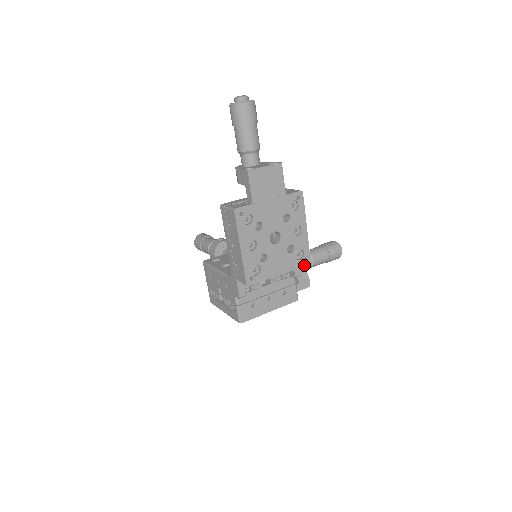
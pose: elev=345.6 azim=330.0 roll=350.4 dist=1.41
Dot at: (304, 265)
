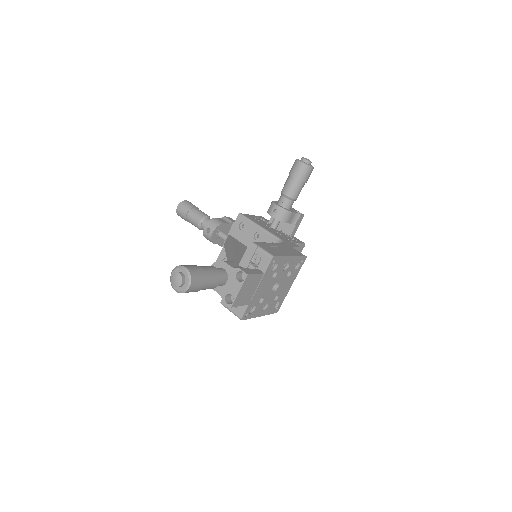
Dot at: (303, 263)
